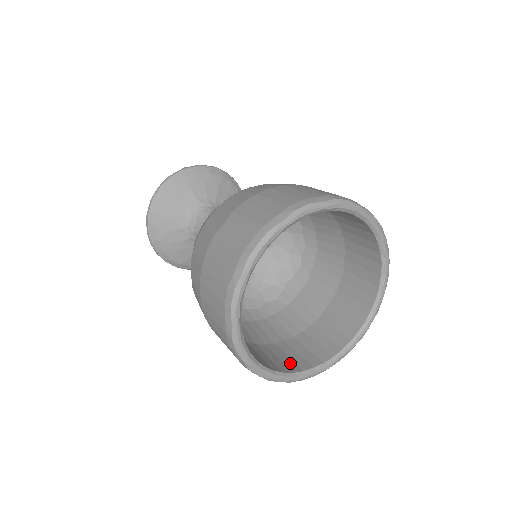
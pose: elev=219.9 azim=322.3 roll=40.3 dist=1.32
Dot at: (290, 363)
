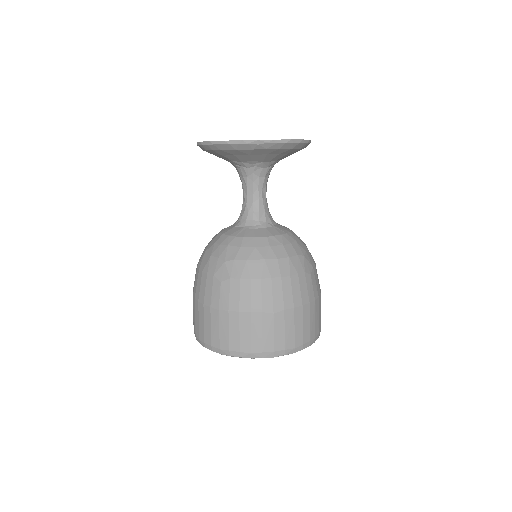
Dot at: occluded
